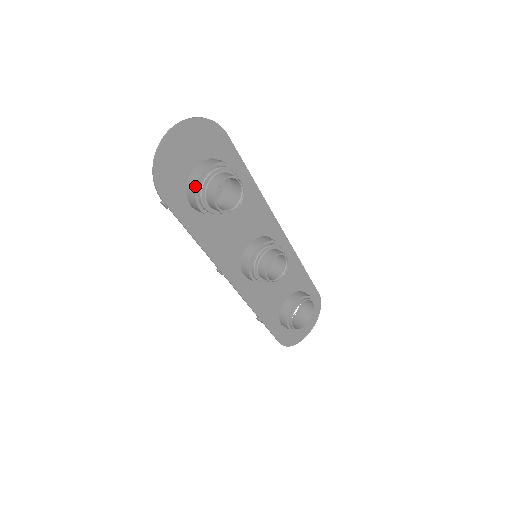
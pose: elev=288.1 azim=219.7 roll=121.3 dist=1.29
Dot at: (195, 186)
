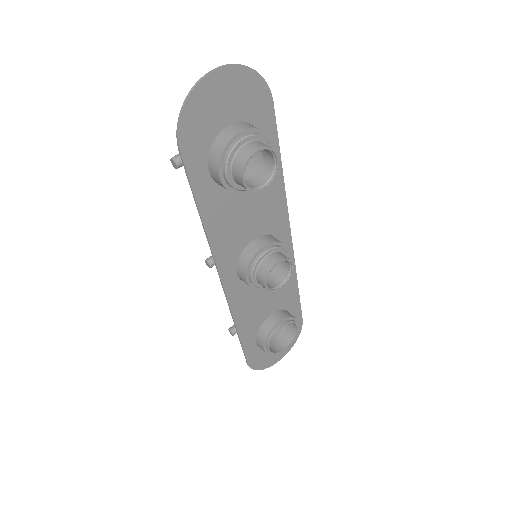
Dot at: (224, 147)
